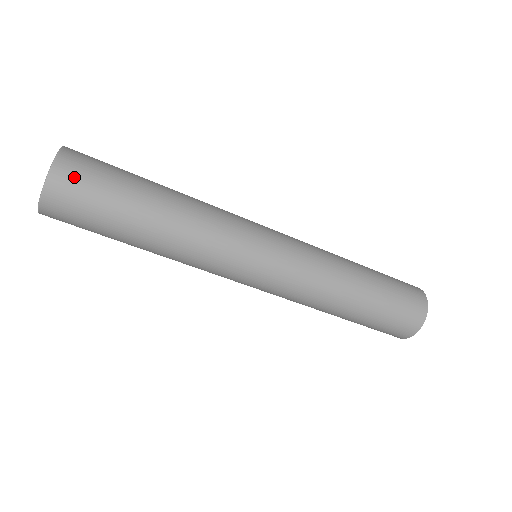
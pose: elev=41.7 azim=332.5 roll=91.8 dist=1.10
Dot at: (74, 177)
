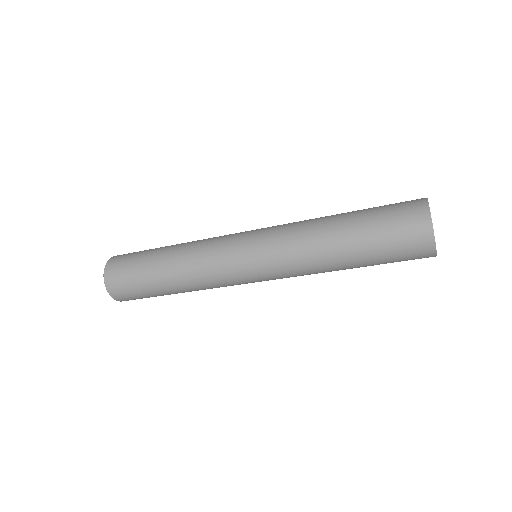
Dot at: (115, 275)
